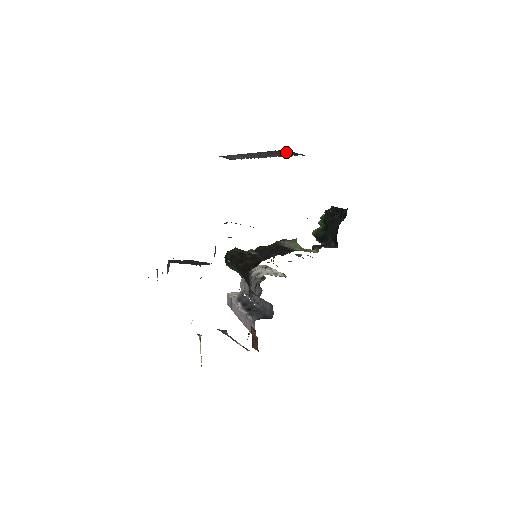
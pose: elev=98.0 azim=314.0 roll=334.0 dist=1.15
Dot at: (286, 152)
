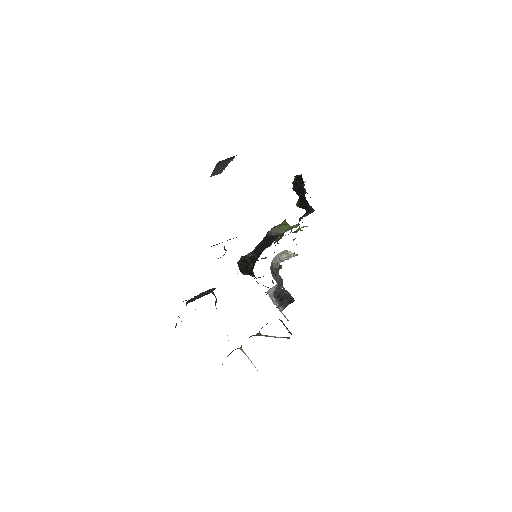
Dot at: (224, 160)
